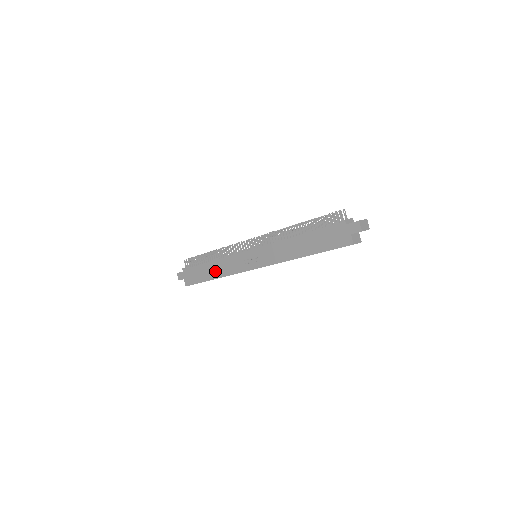
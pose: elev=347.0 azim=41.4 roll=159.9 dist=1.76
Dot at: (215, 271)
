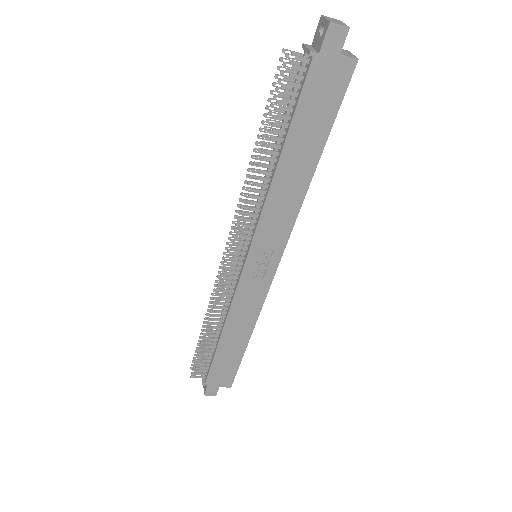
Dot at: (239, 333)
